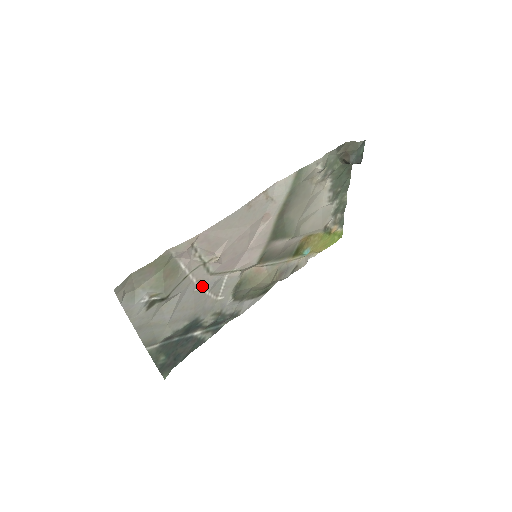
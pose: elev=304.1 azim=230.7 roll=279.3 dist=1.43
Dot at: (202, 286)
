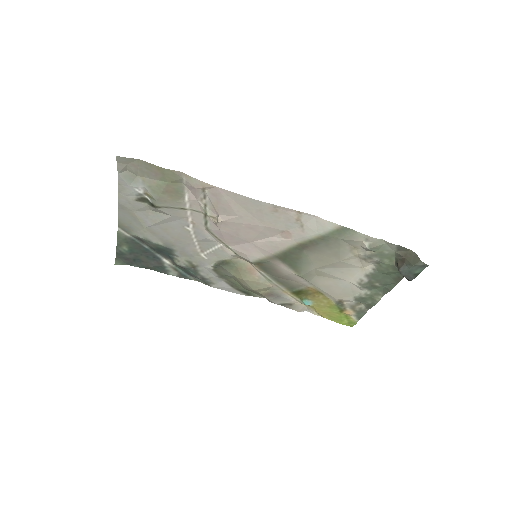
Dot at: (194, 230)
